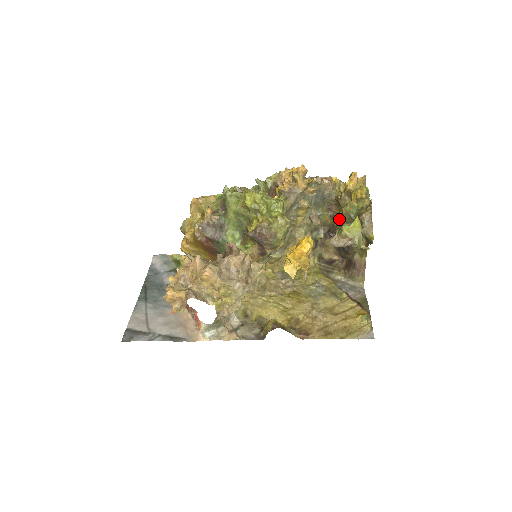
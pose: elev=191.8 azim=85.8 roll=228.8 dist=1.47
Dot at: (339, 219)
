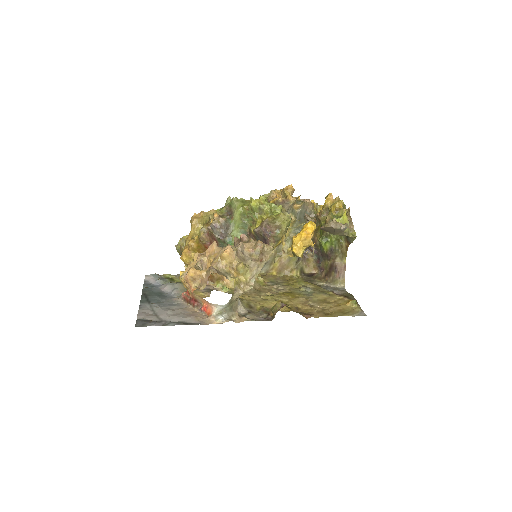
Dot at: occluded
